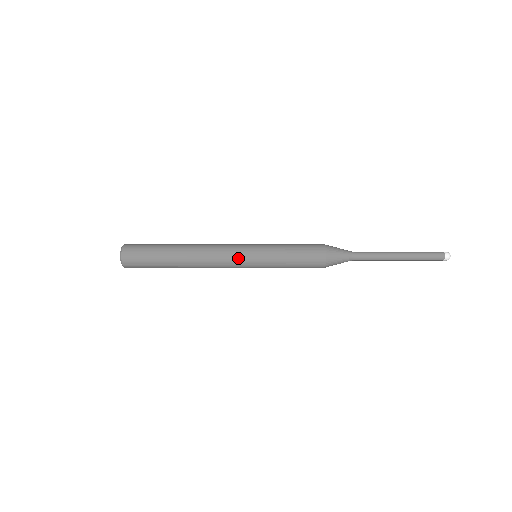
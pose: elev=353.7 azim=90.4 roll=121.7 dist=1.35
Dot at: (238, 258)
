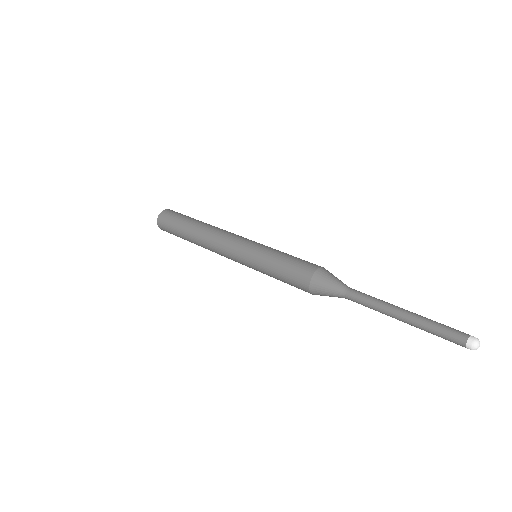
Dot at: (236, 245)
